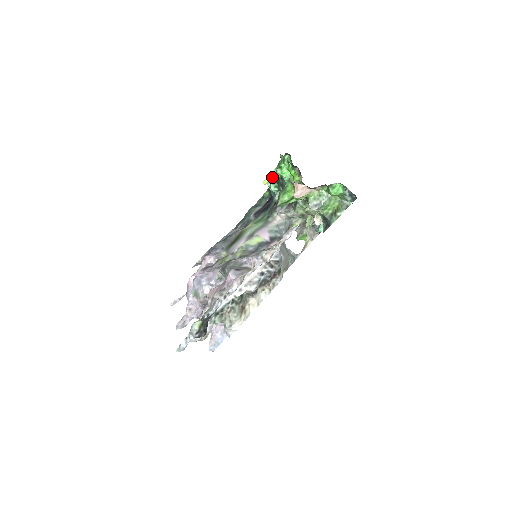
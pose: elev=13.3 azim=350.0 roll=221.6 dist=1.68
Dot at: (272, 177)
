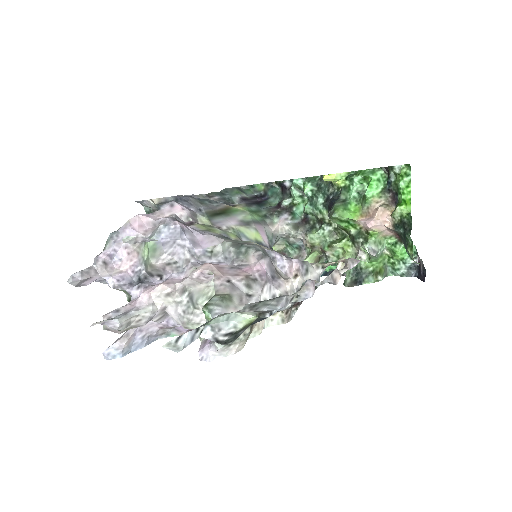
Dot at: (338, 178)
